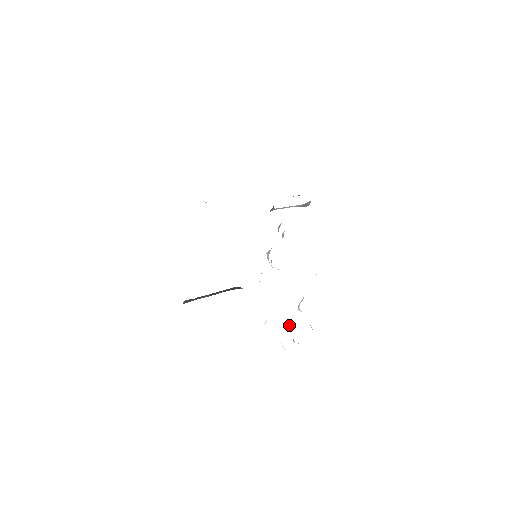
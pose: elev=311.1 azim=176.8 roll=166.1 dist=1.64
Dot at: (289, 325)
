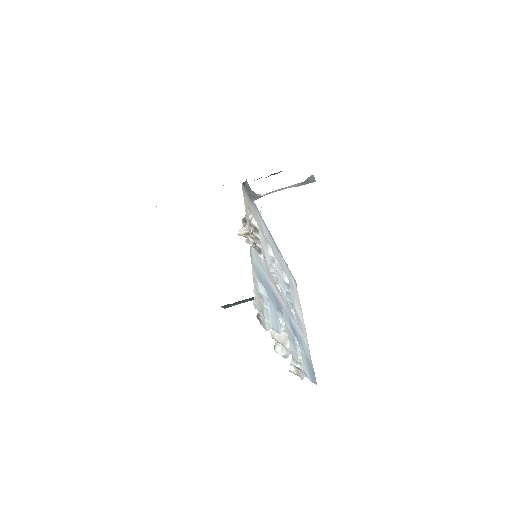
Dot at: (298, 344)
